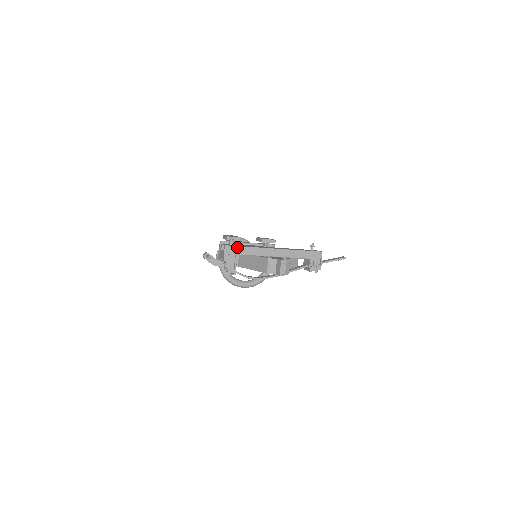
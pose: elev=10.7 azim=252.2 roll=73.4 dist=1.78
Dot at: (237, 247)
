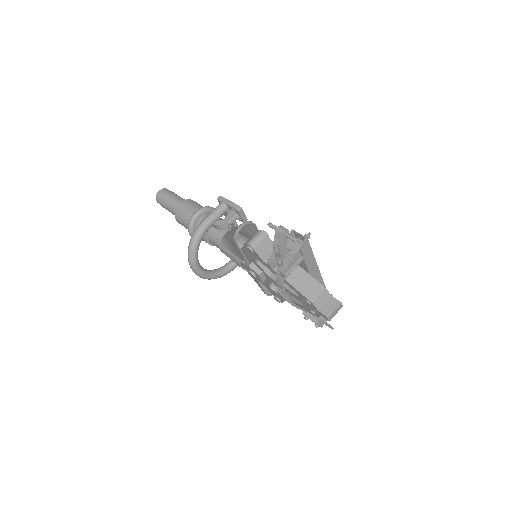
Dot at: (310, 249)
